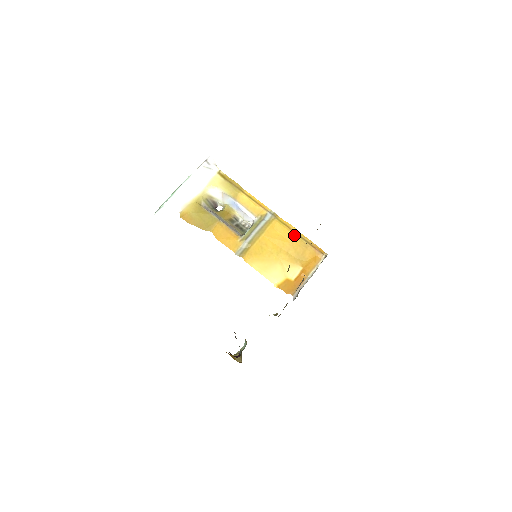
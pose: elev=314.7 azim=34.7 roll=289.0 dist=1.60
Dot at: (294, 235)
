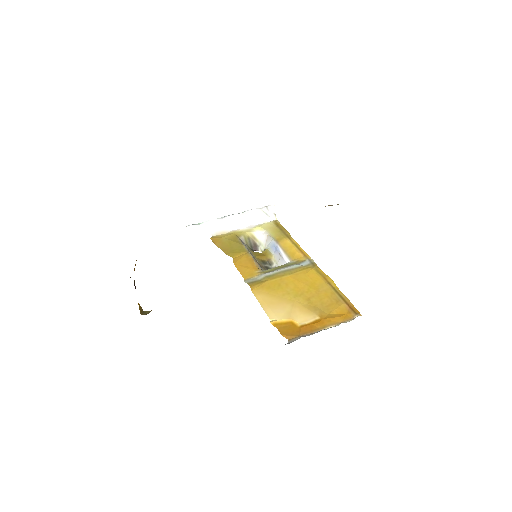
Dot at: (327, 285)
